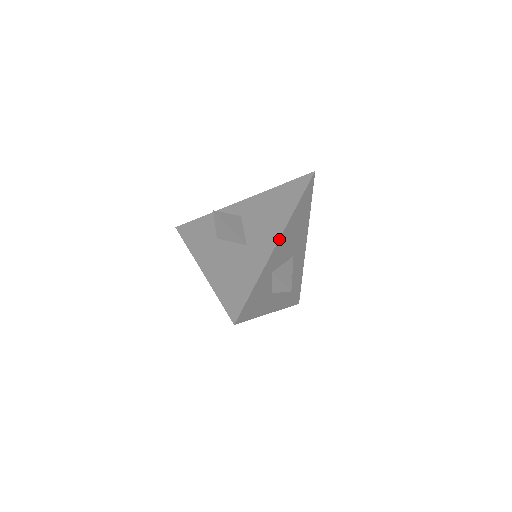
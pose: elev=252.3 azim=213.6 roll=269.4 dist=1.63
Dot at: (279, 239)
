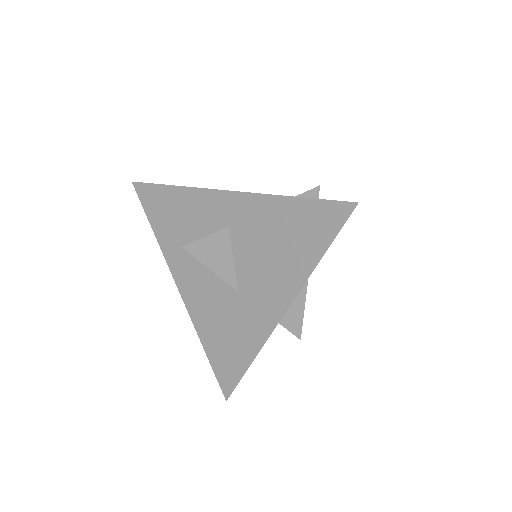
Dot at: (285, 312)
